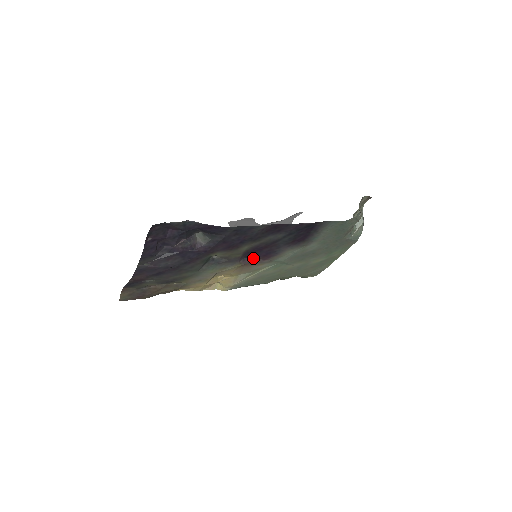
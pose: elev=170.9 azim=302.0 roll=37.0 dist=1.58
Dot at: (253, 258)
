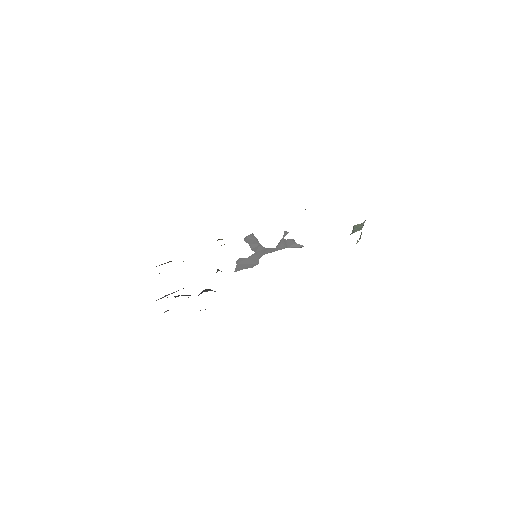
Dot at: occluded
